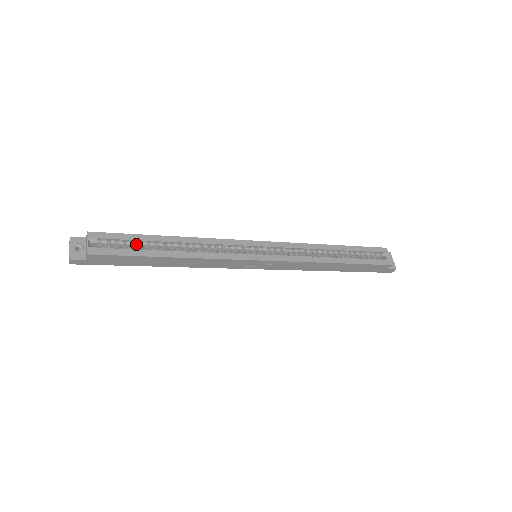
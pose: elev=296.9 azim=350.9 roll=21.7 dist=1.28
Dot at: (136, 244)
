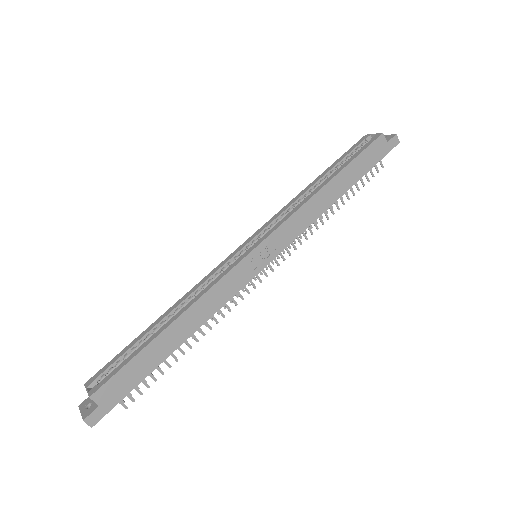
Dot at: (133, 350)
